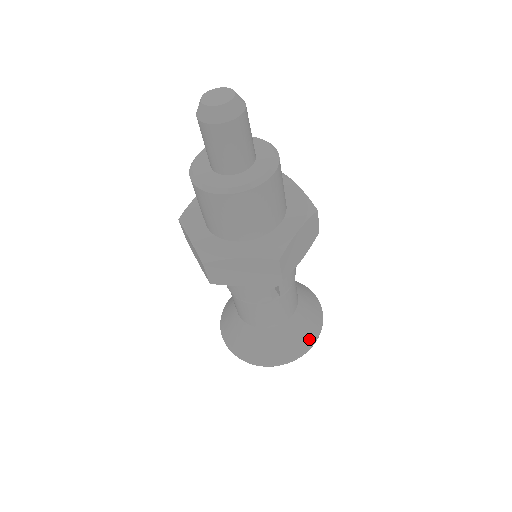
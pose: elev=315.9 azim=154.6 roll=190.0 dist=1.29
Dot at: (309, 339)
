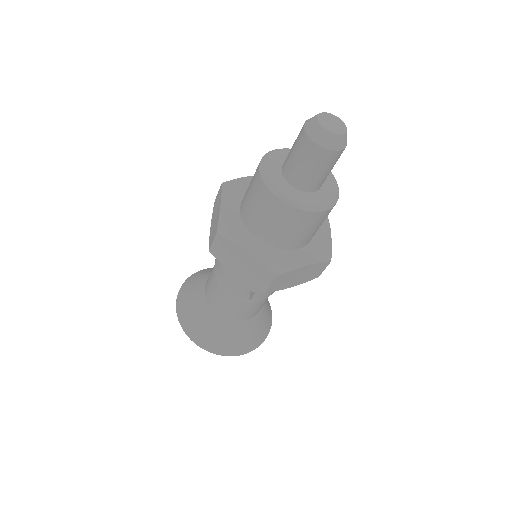
Dot at: (243, 348)
